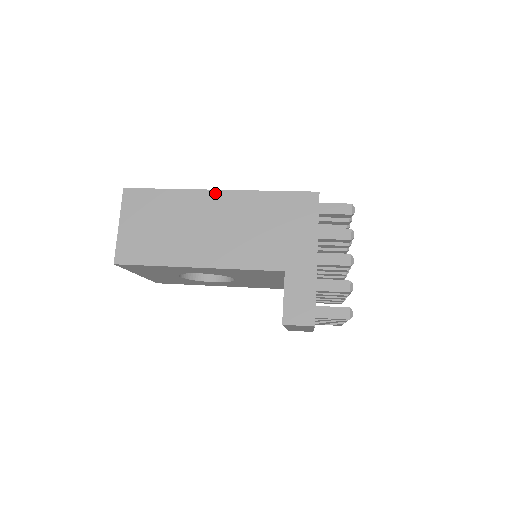
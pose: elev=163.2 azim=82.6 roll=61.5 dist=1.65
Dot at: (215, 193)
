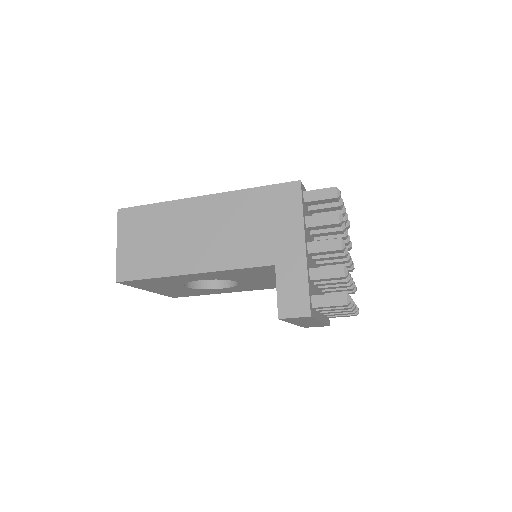
Dot at: (201, 199)
